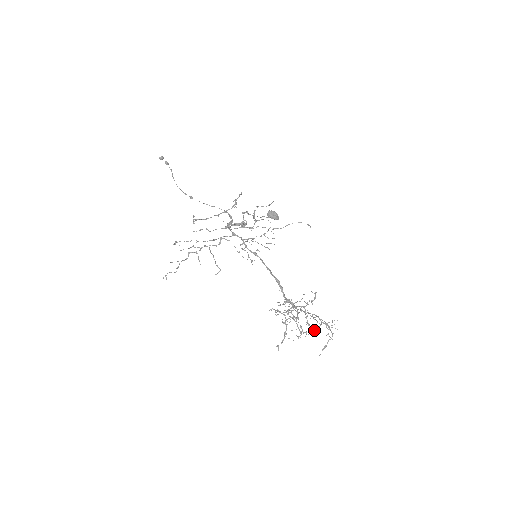
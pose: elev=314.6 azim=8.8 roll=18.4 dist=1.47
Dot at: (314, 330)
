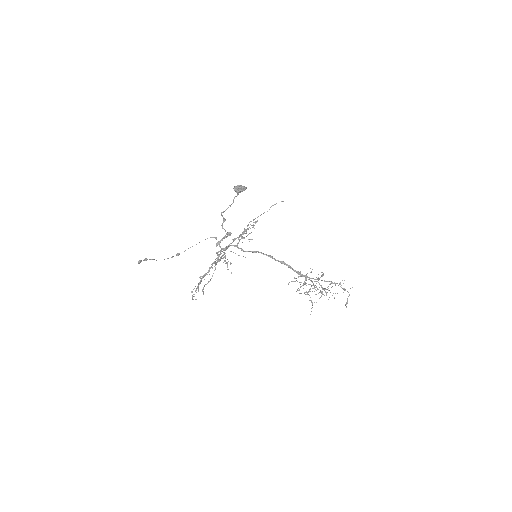
Dot at: occluded
